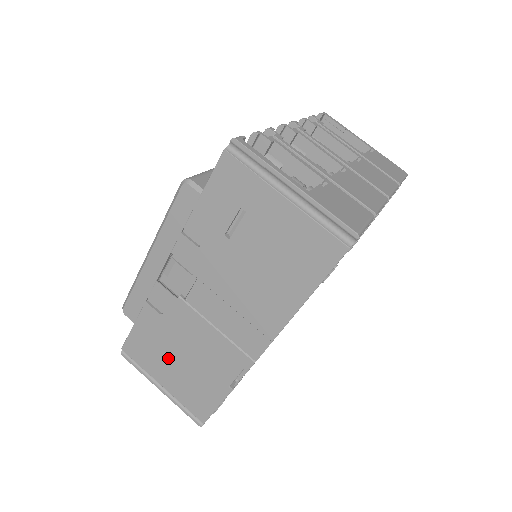
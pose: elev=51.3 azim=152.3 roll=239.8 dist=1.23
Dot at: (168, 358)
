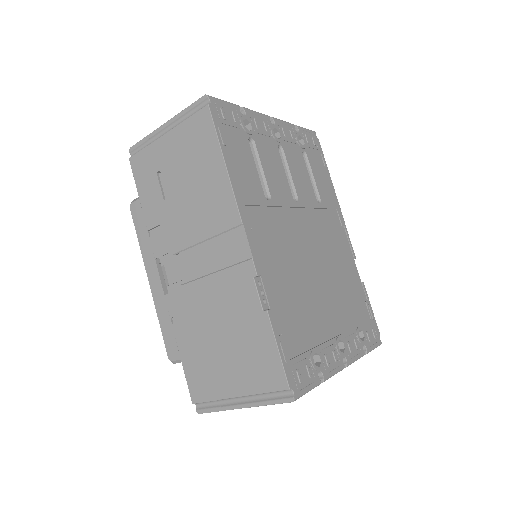
Dot at: (217, 356)
